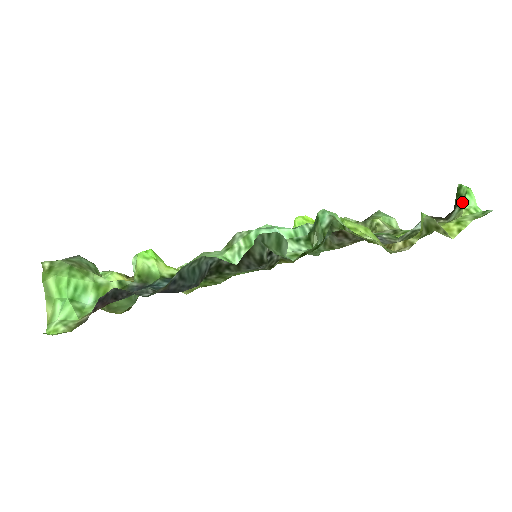
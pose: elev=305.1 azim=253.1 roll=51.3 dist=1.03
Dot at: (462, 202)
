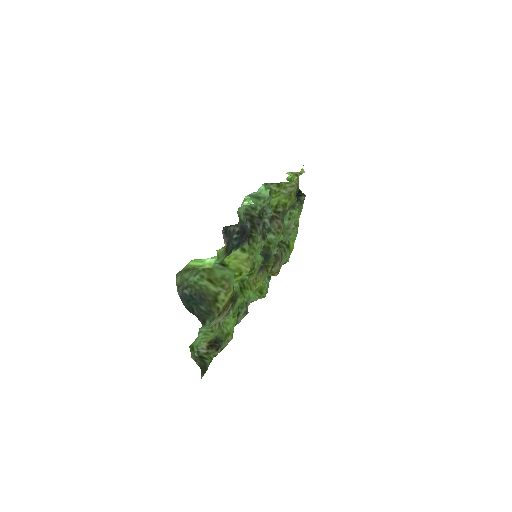
Dot at: occluded
